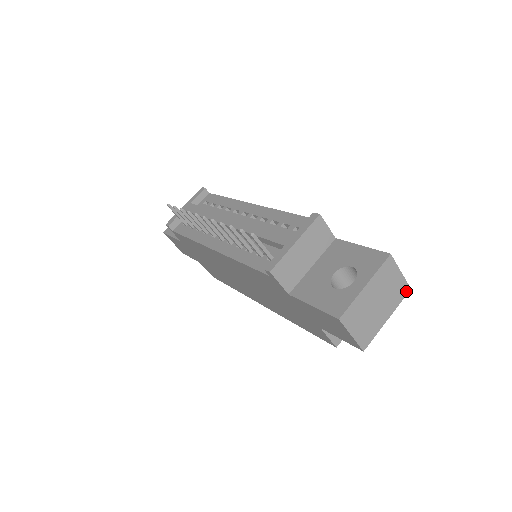
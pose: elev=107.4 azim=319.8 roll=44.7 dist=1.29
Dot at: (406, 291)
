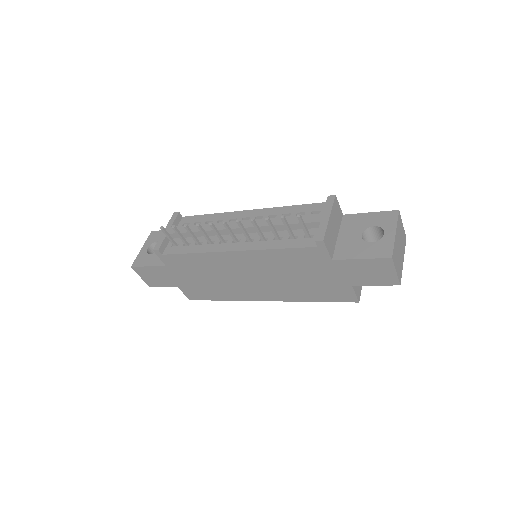
Dot at: (405, 239)
